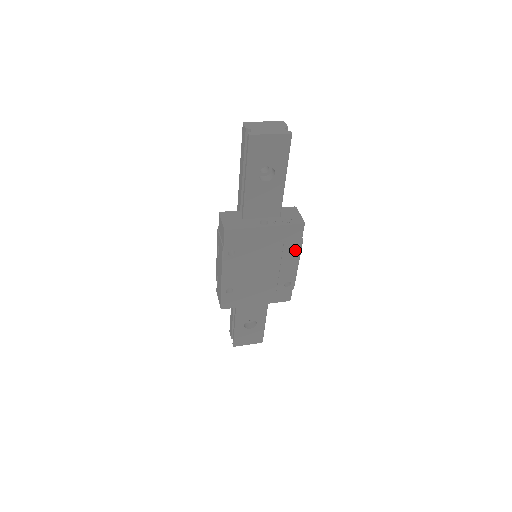
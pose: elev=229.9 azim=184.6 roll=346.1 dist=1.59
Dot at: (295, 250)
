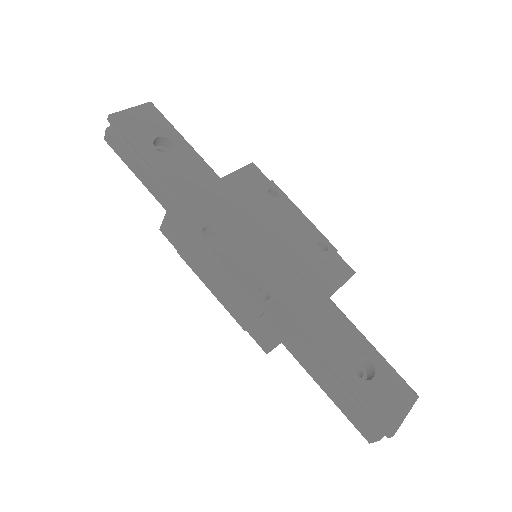
Dot at: (278, 196)
